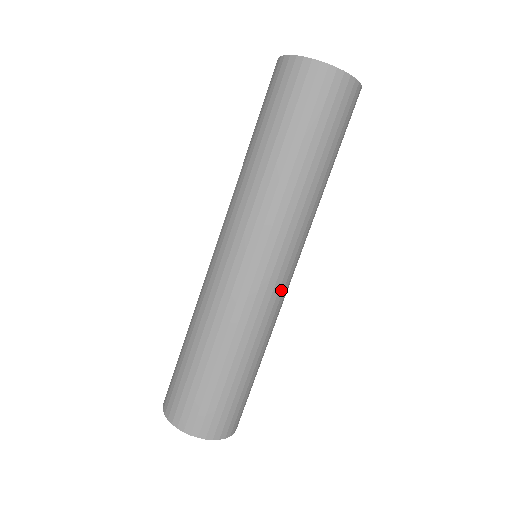
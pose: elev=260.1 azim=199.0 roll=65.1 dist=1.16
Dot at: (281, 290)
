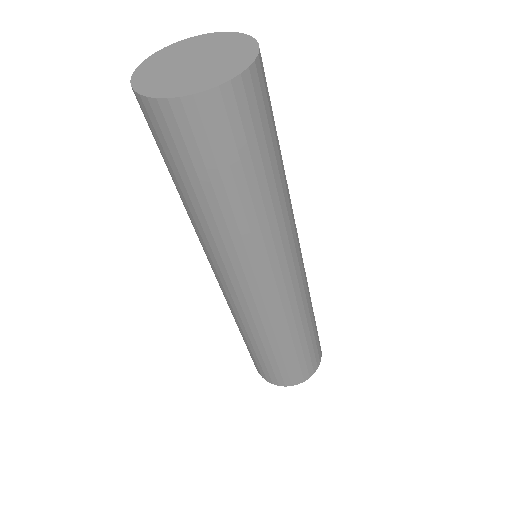
Dot at: occluded
